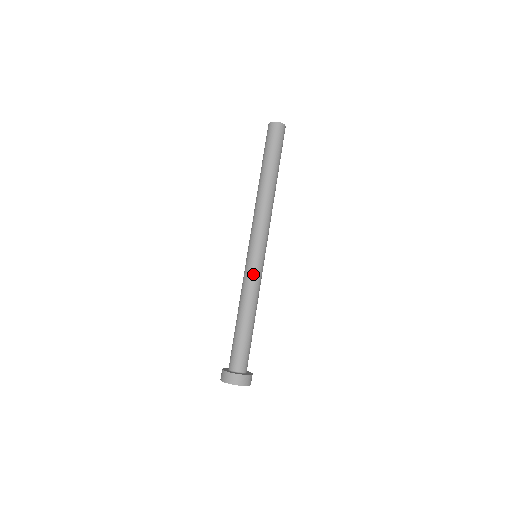
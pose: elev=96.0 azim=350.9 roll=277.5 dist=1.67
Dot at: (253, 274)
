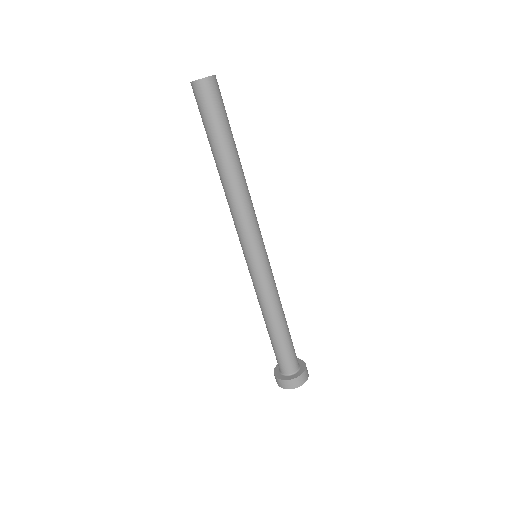
Dot at: (268, 279)
